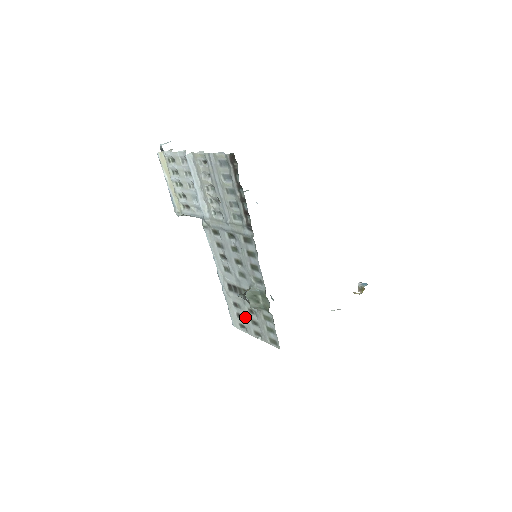
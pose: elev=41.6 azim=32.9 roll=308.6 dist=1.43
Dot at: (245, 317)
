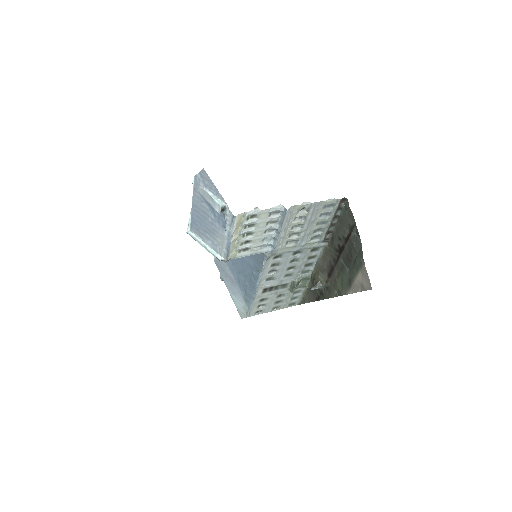
Dot at: (269, 303)
